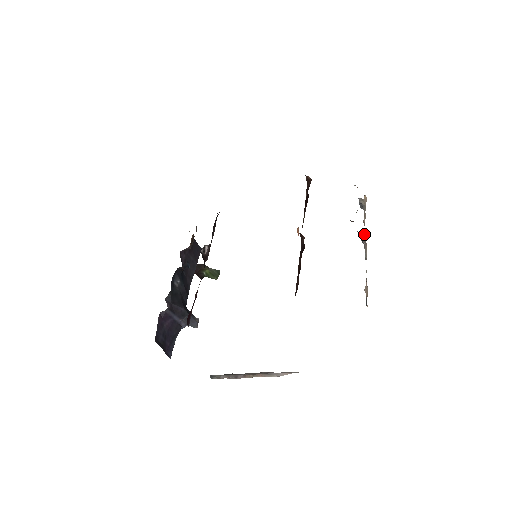
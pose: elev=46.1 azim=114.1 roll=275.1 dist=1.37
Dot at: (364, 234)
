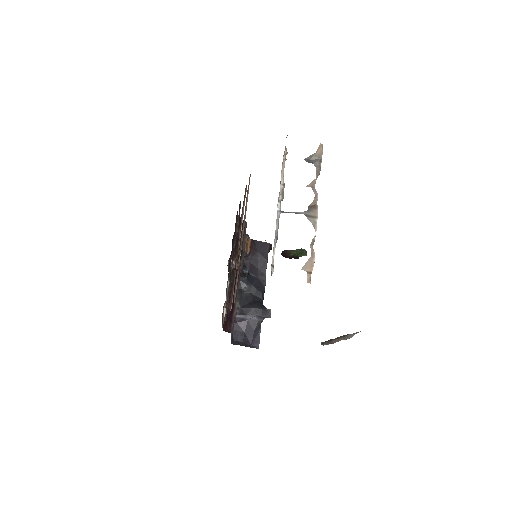
Dot at: (315, 197)
